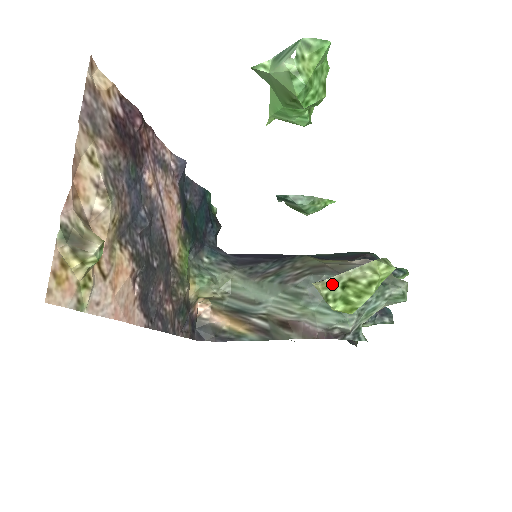
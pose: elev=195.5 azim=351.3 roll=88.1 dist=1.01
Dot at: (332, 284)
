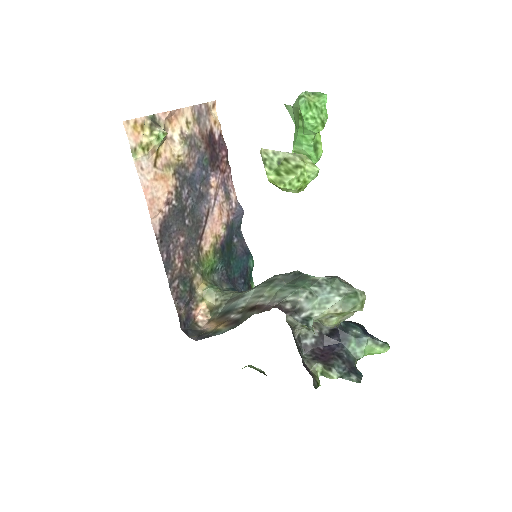
Dot at: (271, 154)
